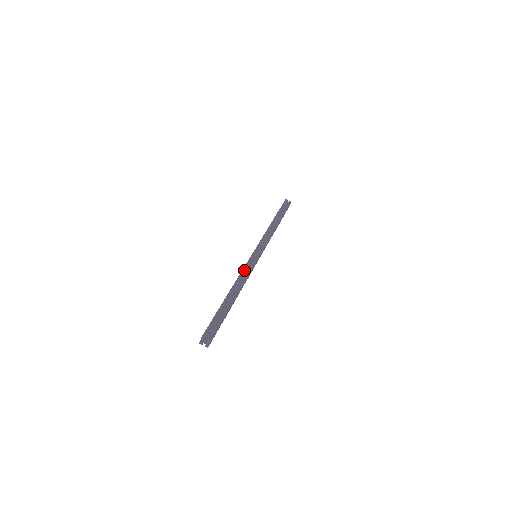
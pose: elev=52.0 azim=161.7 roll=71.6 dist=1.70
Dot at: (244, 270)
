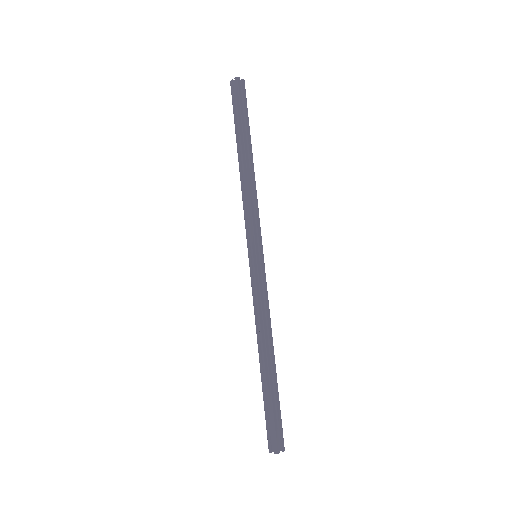
Dot at: (263, 305)
